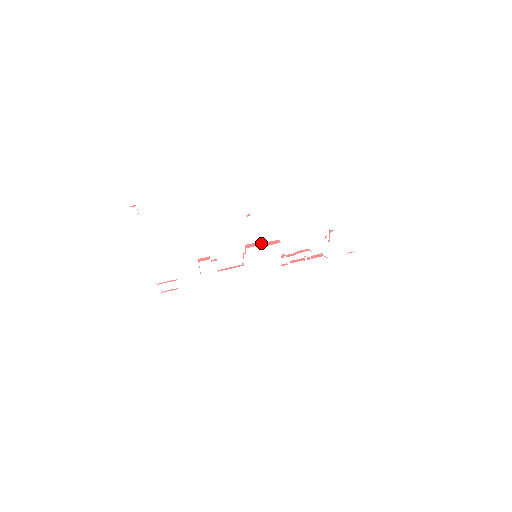
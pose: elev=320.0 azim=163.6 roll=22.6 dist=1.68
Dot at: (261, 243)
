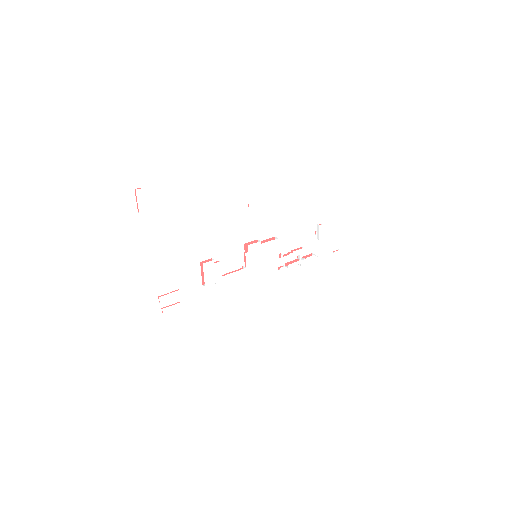
Dot at: (259, 241)
